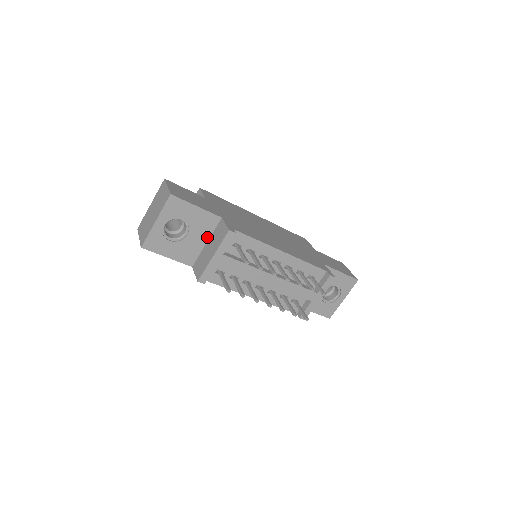
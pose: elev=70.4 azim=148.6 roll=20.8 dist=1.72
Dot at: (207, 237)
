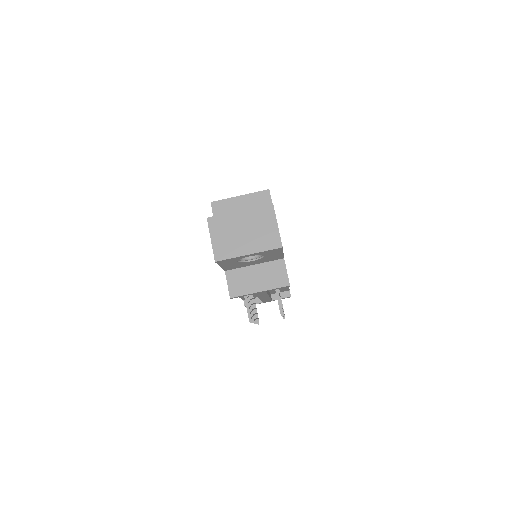
Dot at: (260, 263)
